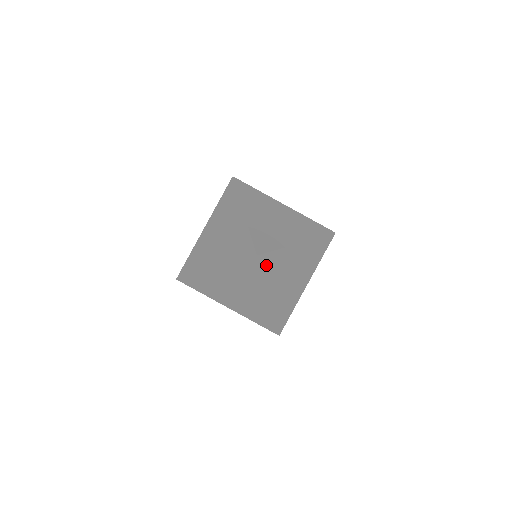
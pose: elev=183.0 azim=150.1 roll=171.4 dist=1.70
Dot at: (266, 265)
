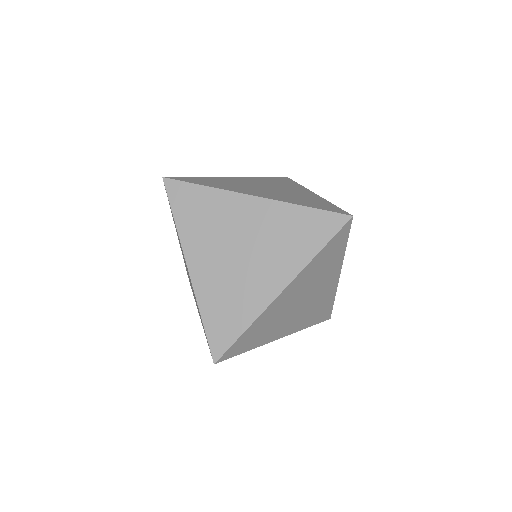
Dot at: occluded
